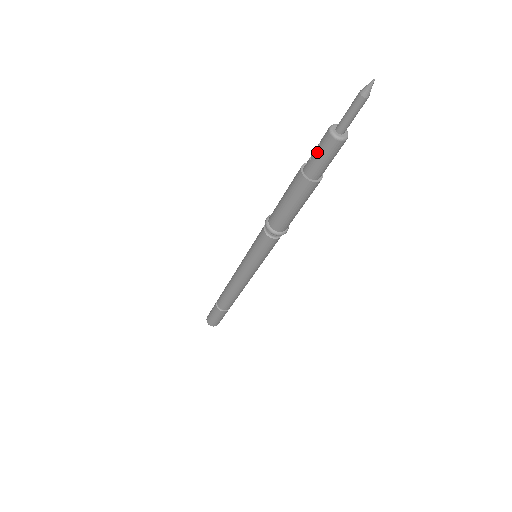
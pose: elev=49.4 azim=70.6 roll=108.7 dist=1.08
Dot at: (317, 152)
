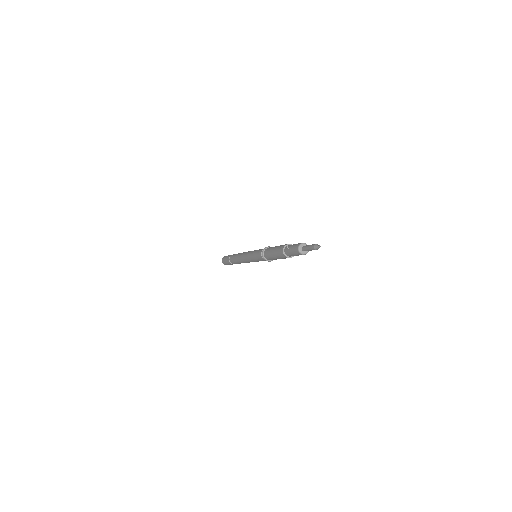
Dot at: (291, 250)
